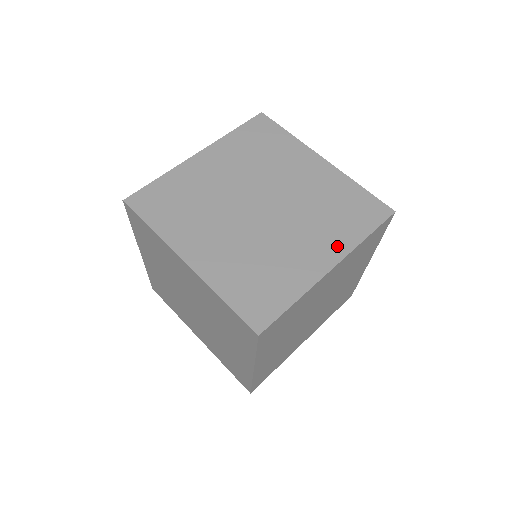
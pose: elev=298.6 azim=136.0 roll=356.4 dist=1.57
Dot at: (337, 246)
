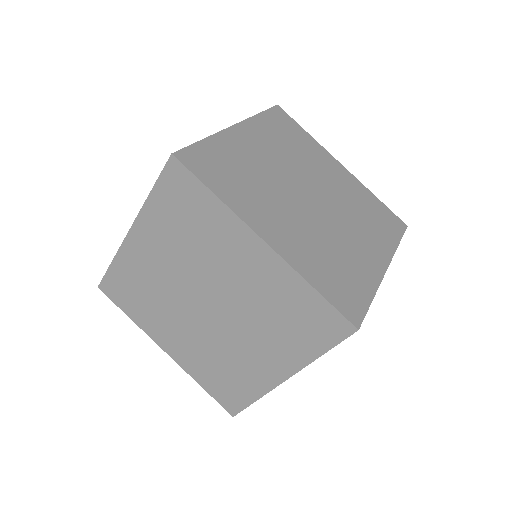
Dot at: (382, 248)
